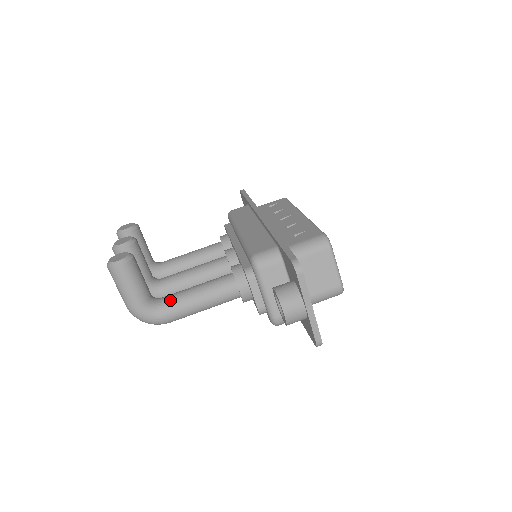
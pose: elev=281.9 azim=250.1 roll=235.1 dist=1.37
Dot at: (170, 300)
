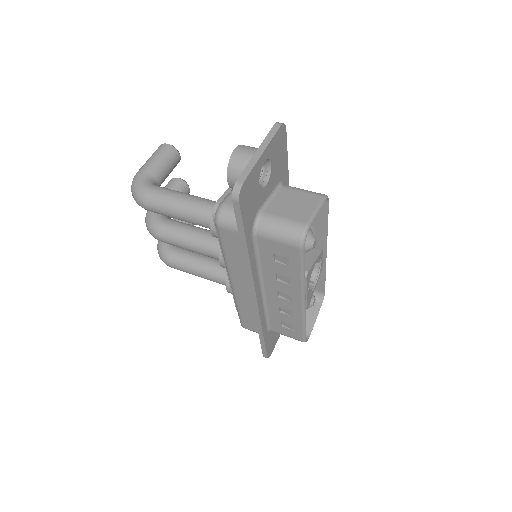
Dot at: occluded
